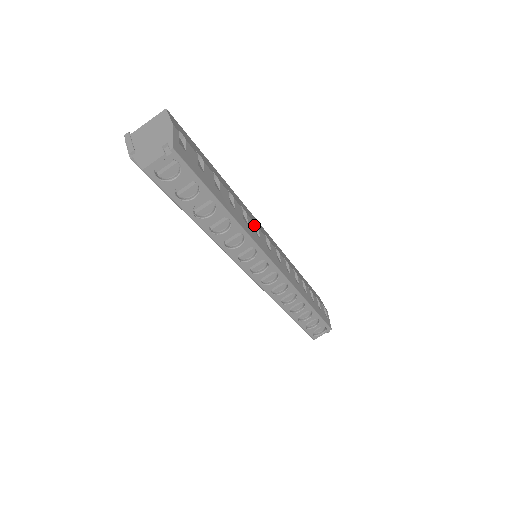
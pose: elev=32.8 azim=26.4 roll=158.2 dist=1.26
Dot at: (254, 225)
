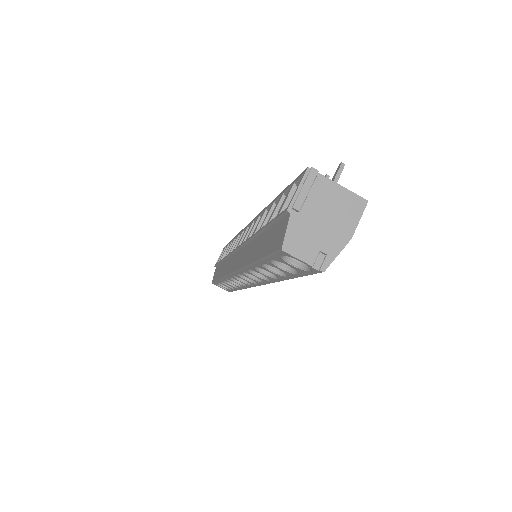
Dot at: occluded
